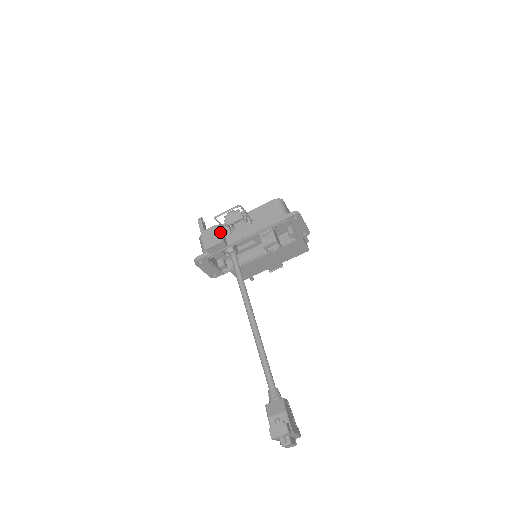
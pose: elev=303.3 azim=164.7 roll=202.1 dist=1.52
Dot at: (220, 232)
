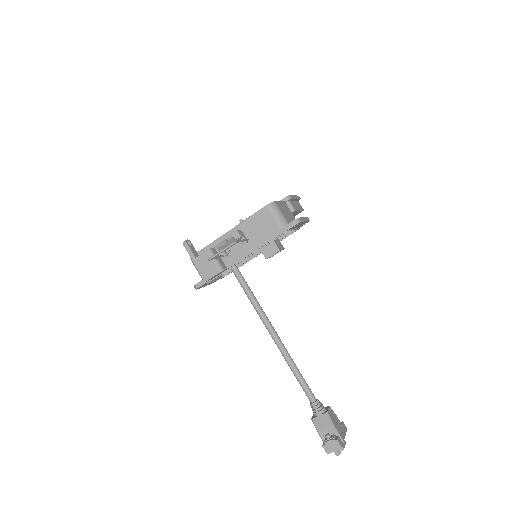
Dot at: occluded
